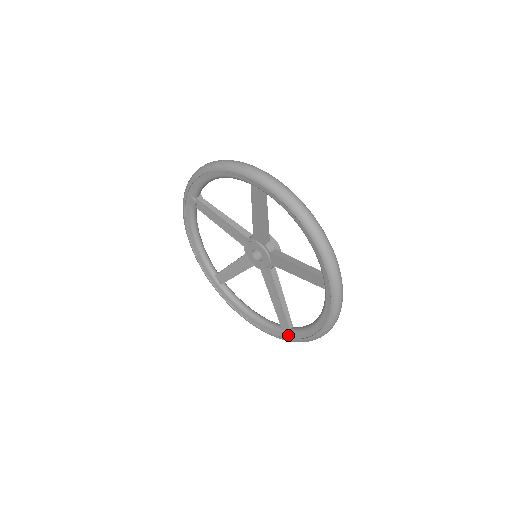
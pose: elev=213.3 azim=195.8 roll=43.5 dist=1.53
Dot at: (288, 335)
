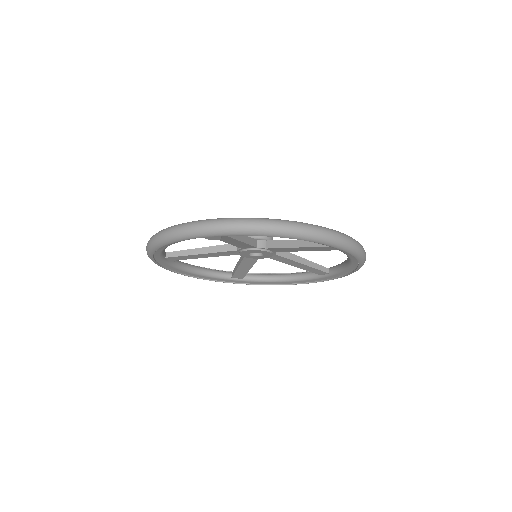
Dot at: (238, 282)
